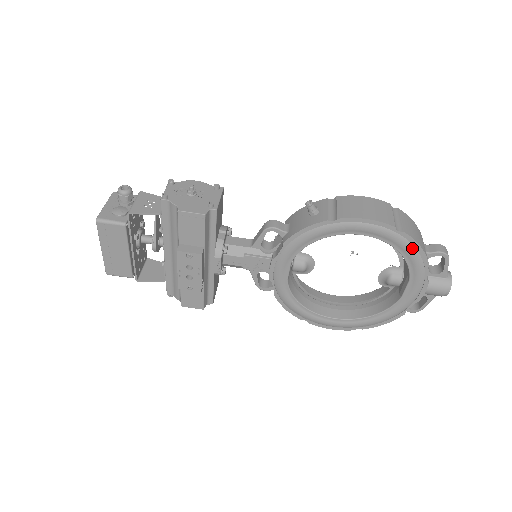
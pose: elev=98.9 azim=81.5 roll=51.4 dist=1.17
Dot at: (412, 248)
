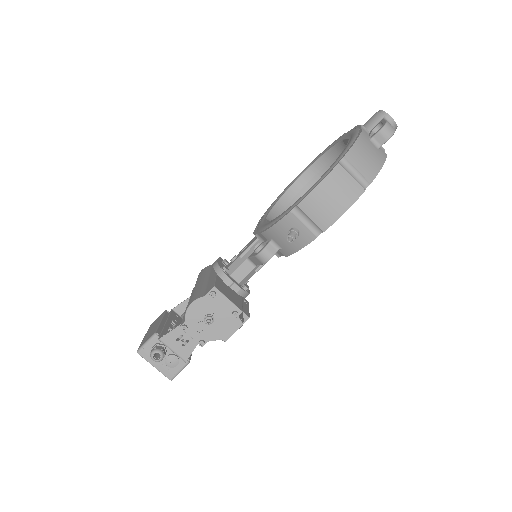
Dot at: occluded
